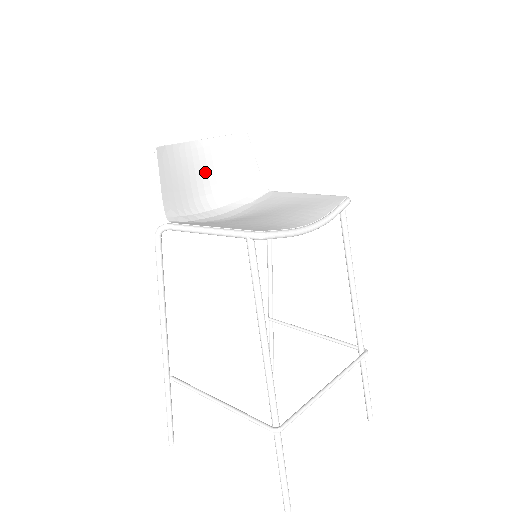
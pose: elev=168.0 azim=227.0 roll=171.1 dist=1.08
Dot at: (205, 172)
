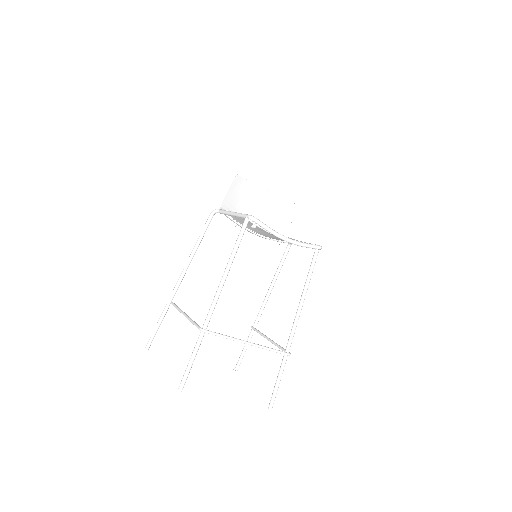
Dot at: (258, 206)
